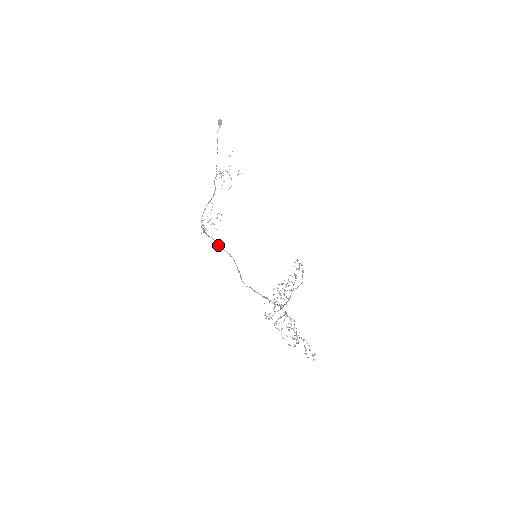
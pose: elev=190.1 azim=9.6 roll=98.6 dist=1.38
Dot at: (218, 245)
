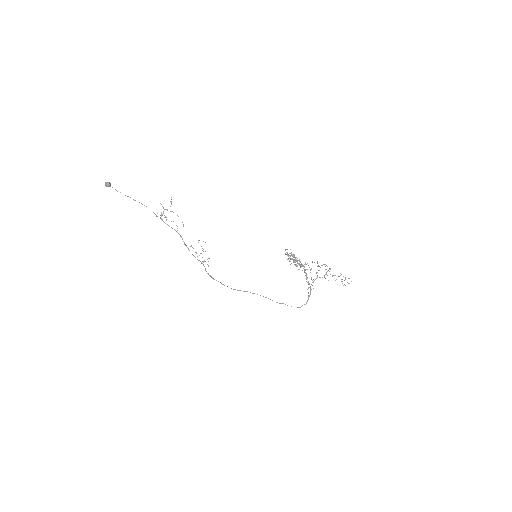
Dot at: occluded
